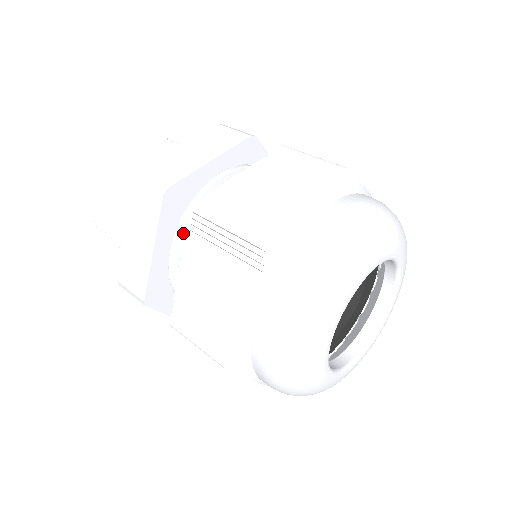
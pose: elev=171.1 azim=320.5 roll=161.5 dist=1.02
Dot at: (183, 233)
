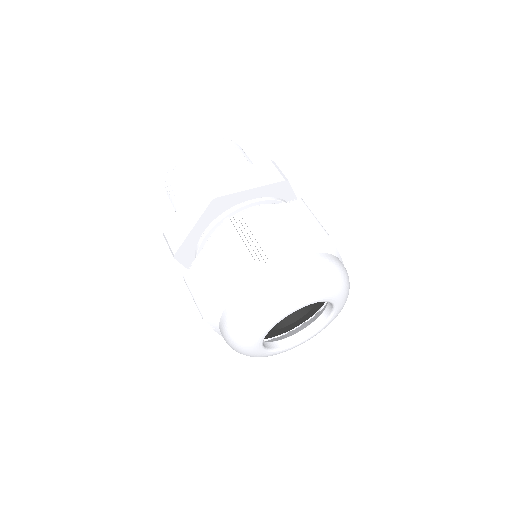
Dot at: (266, 202)
